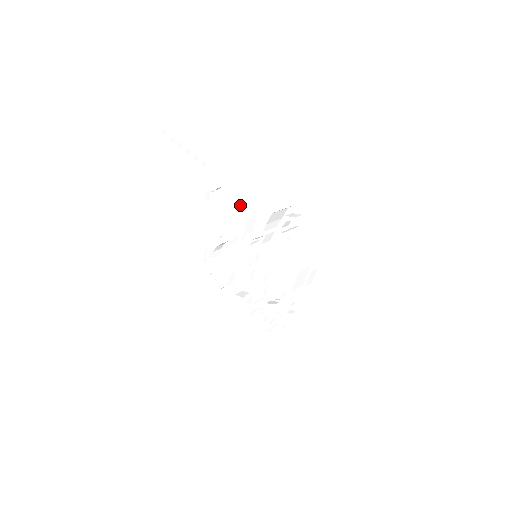
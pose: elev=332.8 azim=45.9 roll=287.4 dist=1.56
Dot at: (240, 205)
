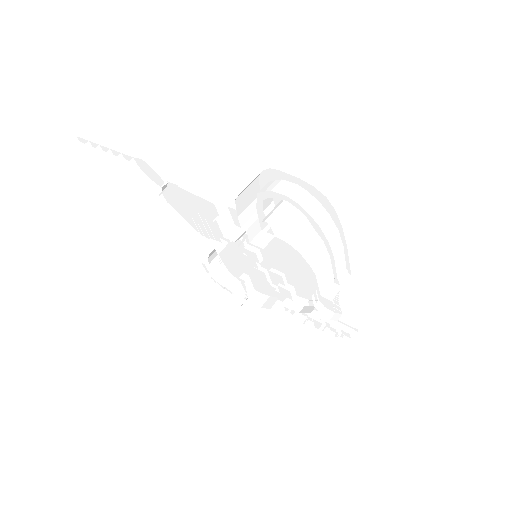
Dot at: (199, 199)
